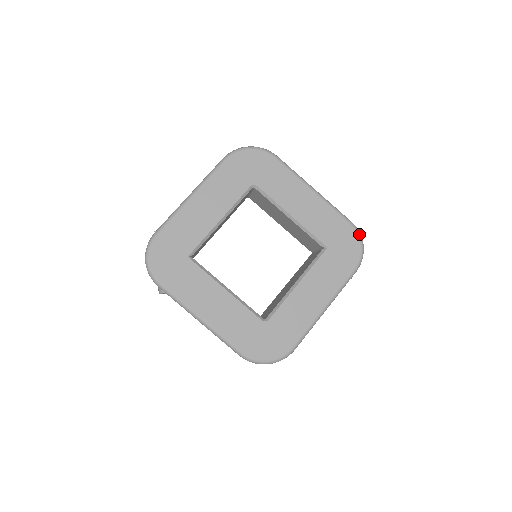
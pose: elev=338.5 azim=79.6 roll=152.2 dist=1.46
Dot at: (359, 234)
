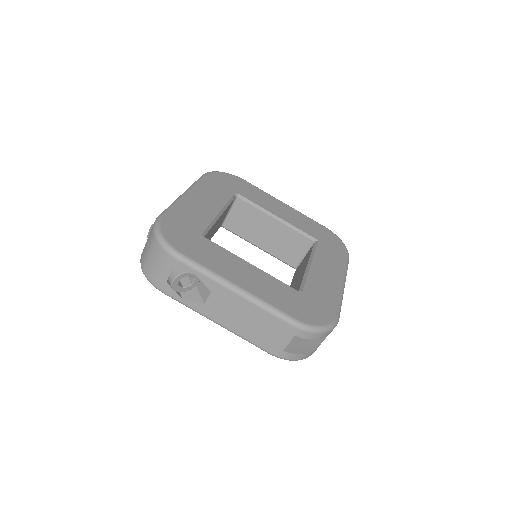
Dot at: (335, 234)
